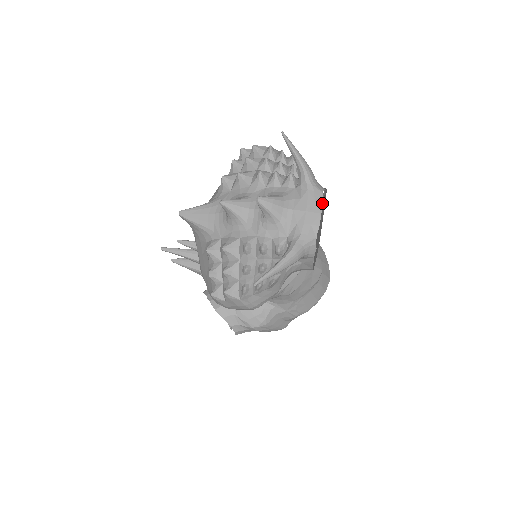
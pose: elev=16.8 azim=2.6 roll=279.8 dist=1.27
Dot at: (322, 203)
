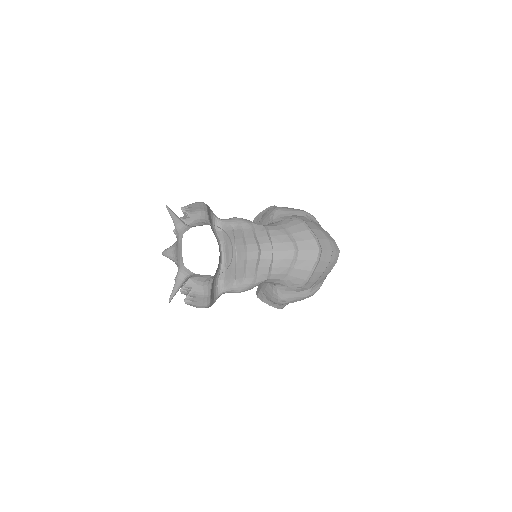
Dot at: occluded
